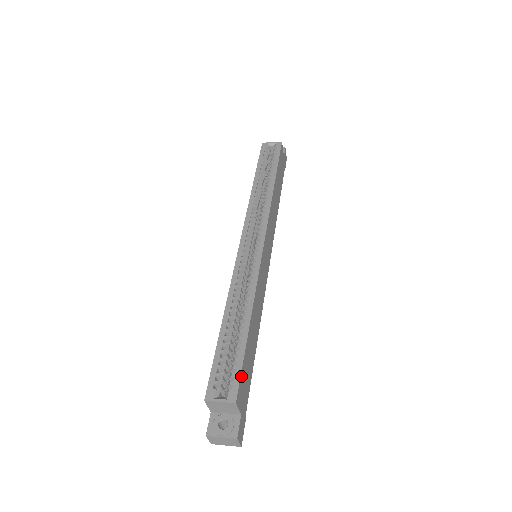
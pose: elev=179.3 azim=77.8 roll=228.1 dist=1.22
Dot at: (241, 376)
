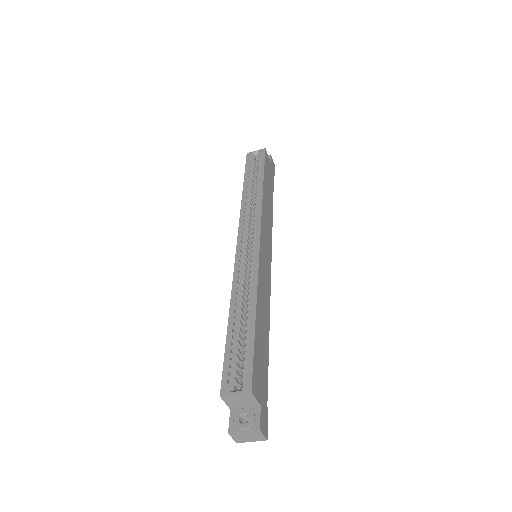
Dot at: (254, 366)
